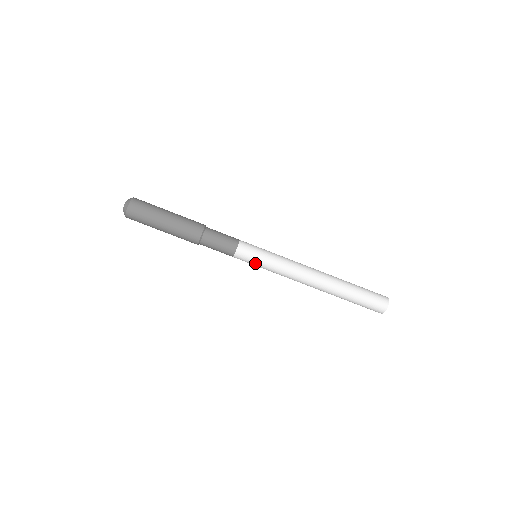
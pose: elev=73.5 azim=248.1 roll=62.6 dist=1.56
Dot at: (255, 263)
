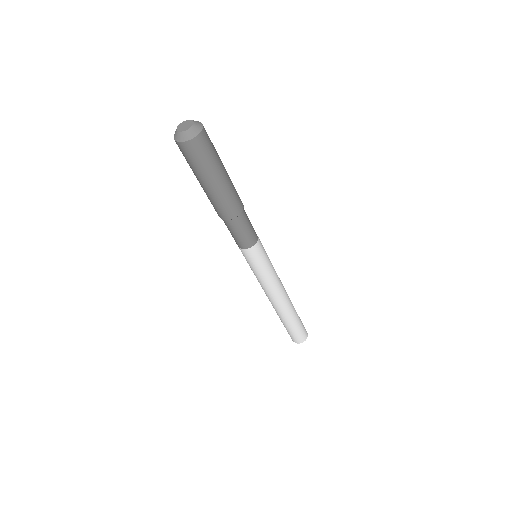
Dot at: (256, 265)
